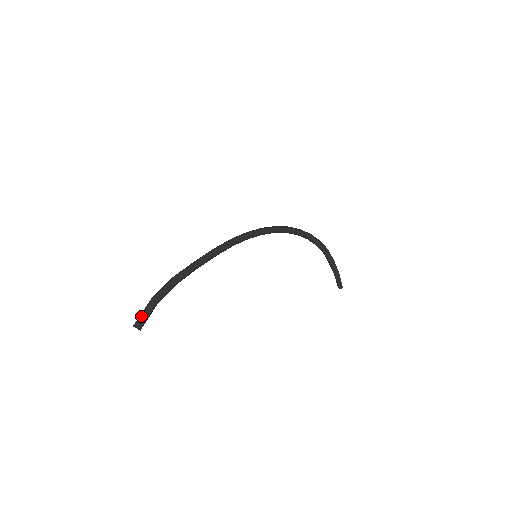
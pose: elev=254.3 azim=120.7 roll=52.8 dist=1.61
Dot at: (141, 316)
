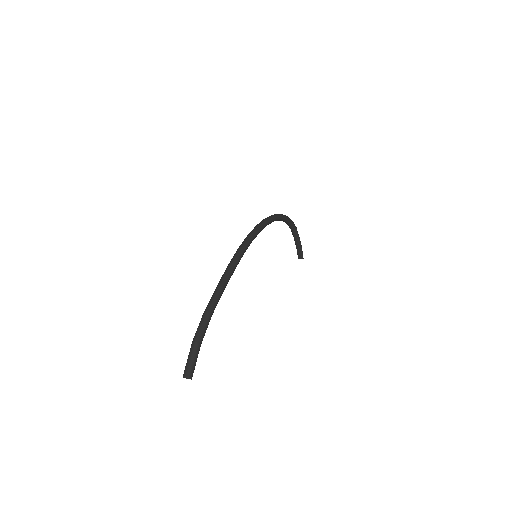
Dot at: (191, 364)
